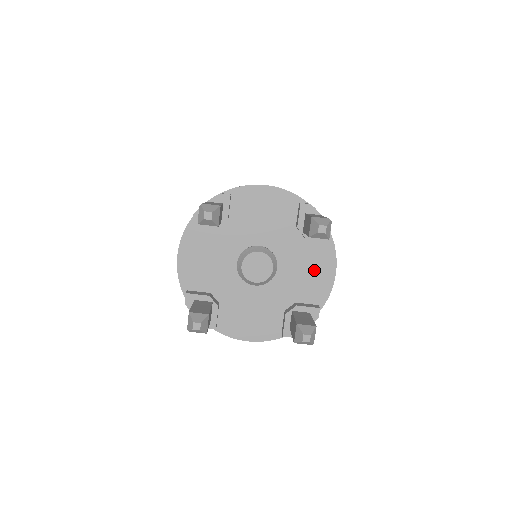
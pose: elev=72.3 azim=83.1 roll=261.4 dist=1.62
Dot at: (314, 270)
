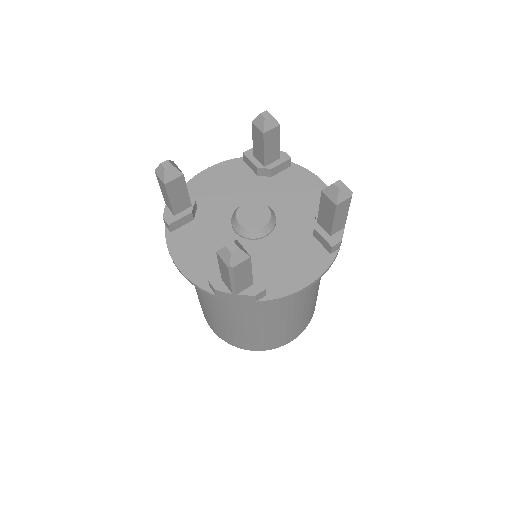
Dot at: (303, 191)
